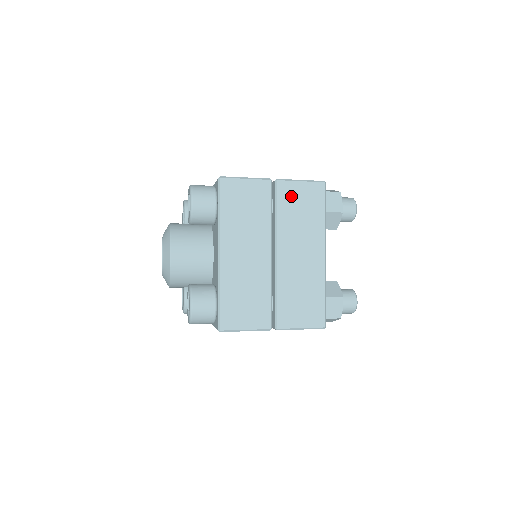
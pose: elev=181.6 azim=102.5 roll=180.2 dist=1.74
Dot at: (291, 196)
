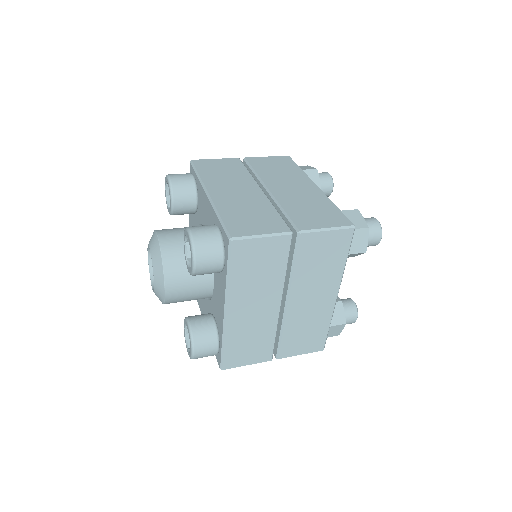
Dot at: (313, 247)
